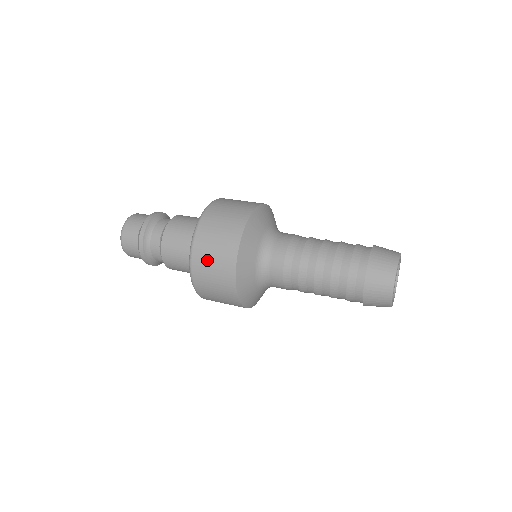
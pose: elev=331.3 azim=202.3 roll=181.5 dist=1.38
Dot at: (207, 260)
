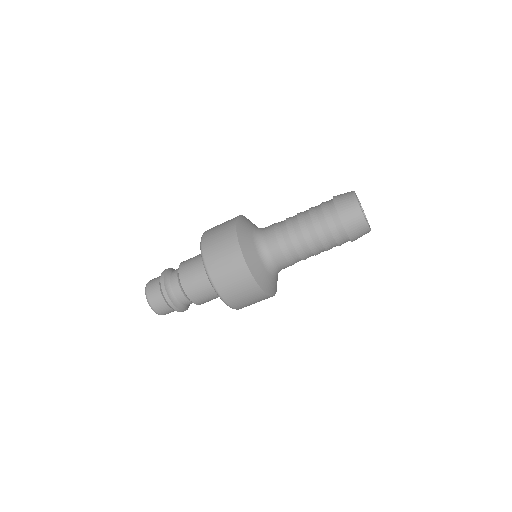
Dot at: (240, 299)
